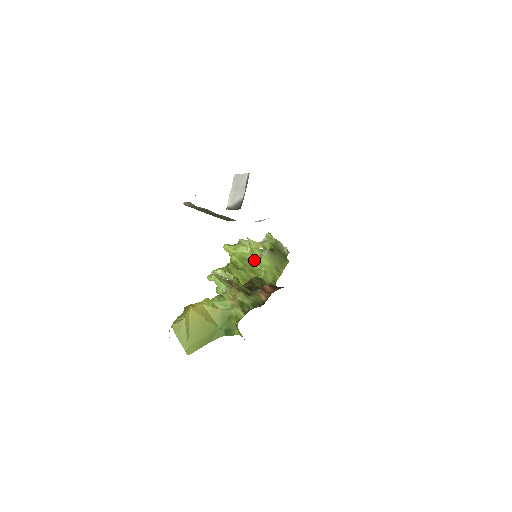
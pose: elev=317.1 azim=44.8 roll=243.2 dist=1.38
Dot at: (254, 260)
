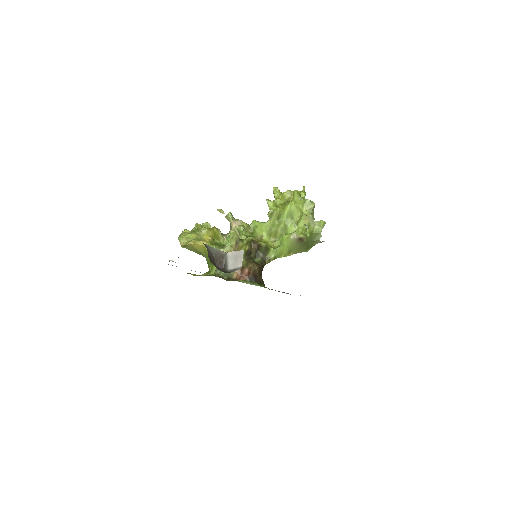
Dot at: (294, 225)
